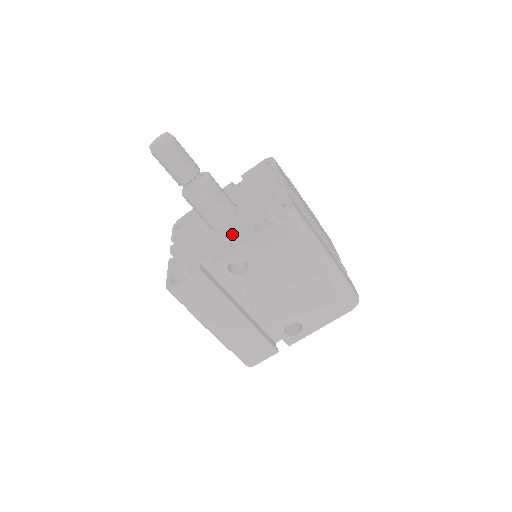
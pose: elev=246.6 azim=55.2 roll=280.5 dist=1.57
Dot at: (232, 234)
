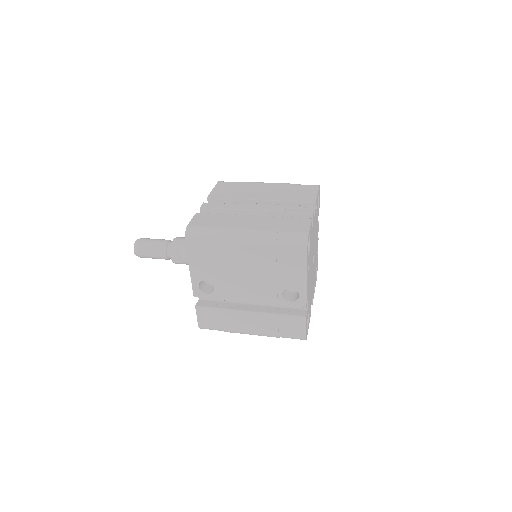
Dot at: occluded
